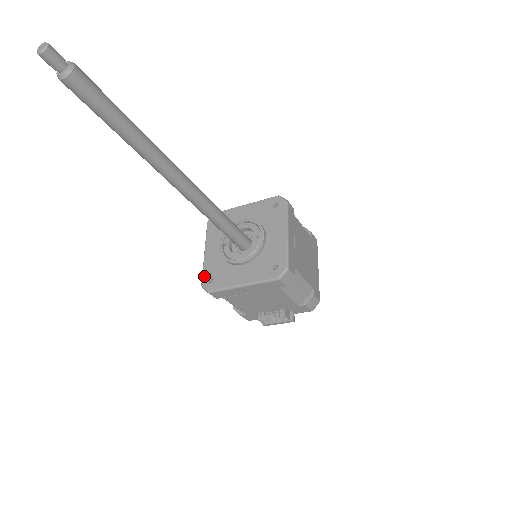
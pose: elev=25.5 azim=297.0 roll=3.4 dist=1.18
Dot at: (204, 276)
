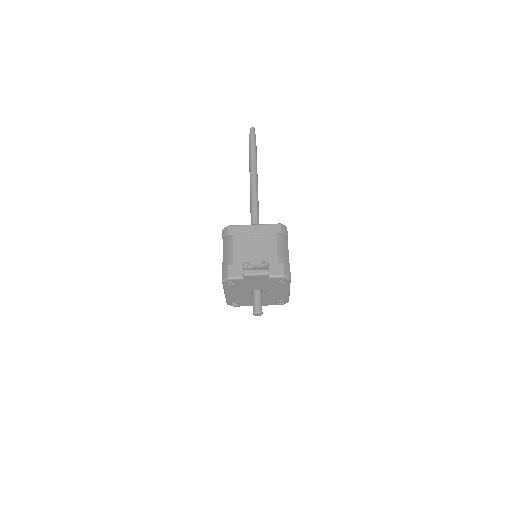
Dot at: occluded
